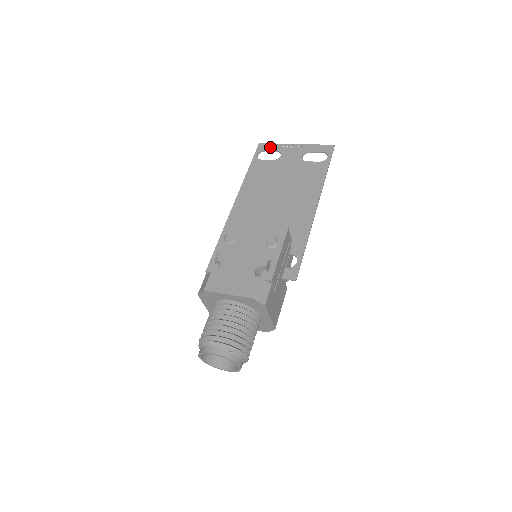
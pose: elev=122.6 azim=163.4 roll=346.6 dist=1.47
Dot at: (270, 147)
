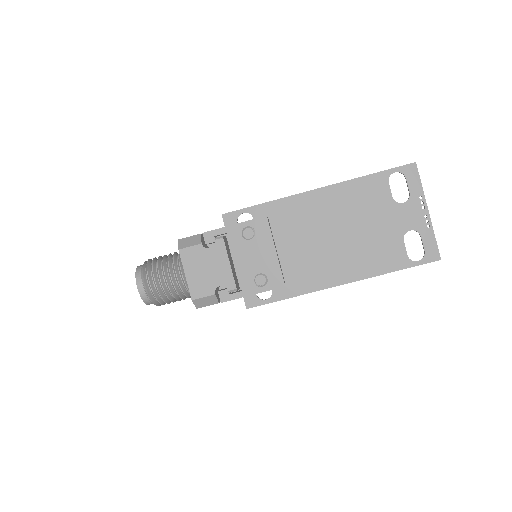
Dot at: (413, 181)
